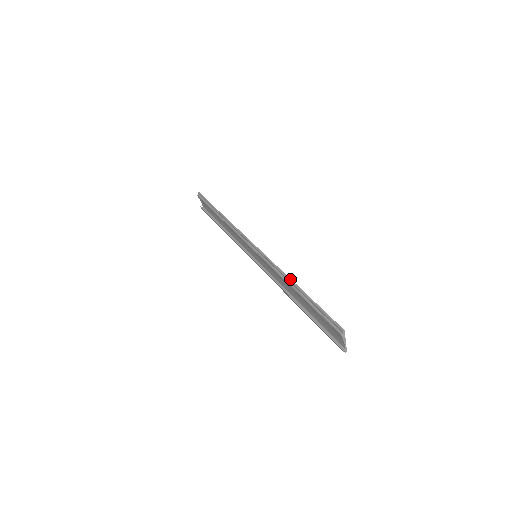
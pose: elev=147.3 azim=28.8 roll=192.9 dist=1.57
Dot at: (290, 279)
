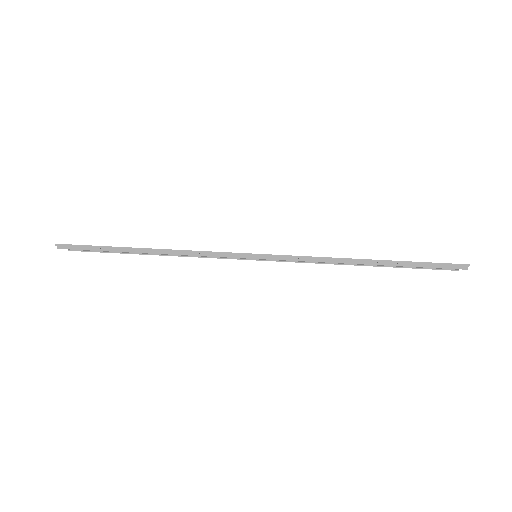
Dot at: (353, 260)
